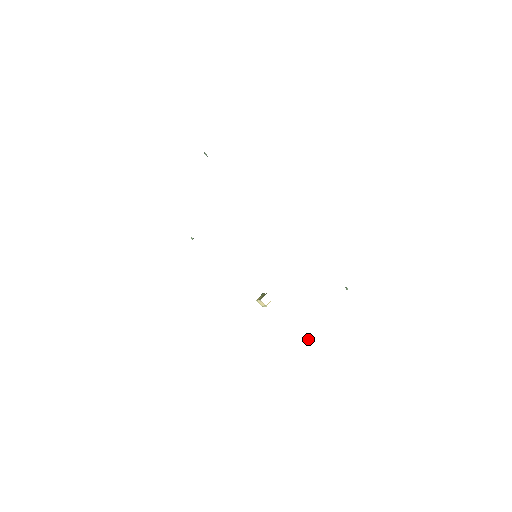
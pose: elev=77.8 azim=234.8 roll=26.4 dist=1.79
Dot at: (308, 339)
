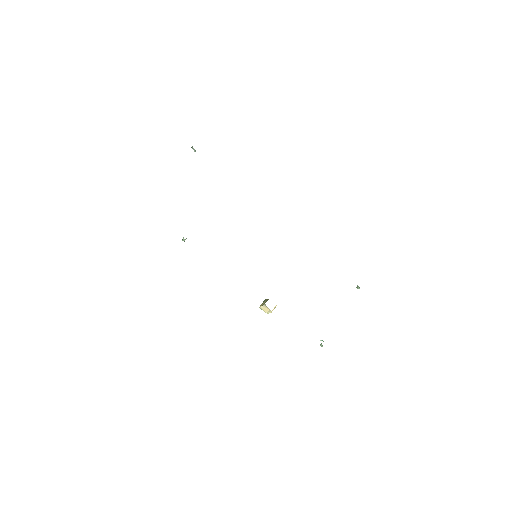
Dot at: (321, 346)
